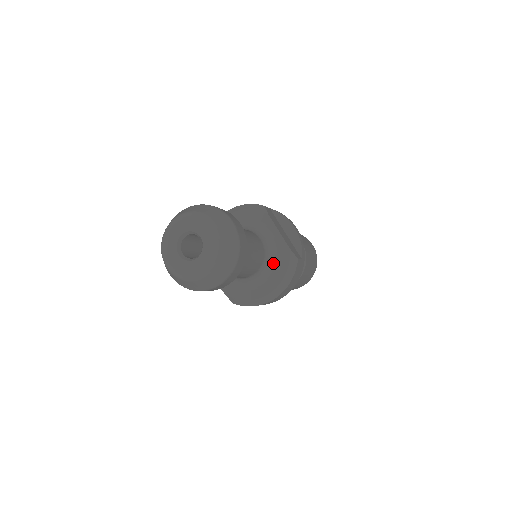
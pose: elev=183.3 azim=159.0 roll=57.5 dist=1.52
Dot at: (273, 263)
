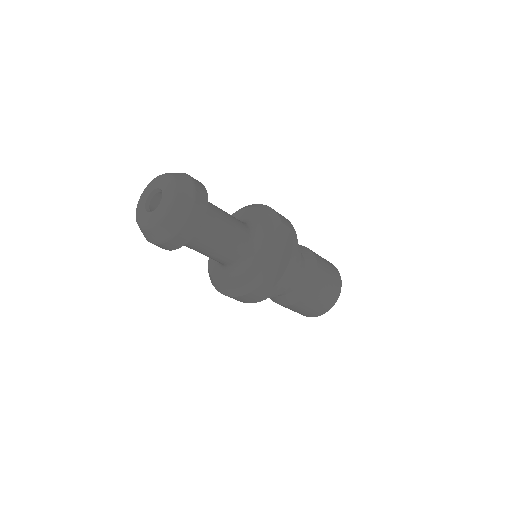
Dot at: (245, 269)
